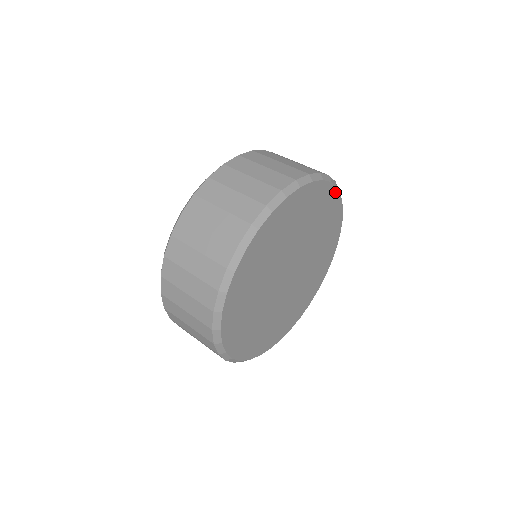
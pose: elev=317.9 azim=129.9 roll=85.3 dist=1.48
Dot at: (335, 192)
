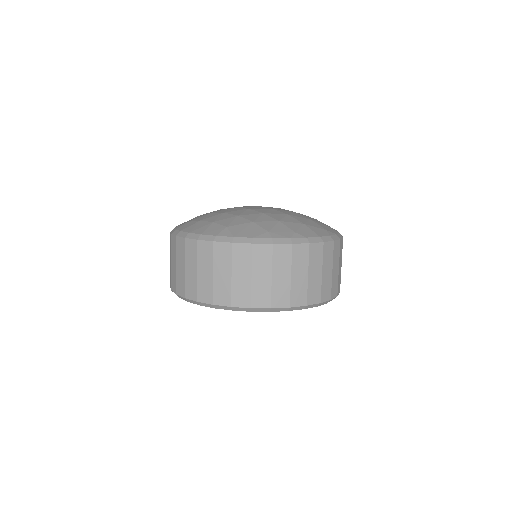
Dot at: occluded
